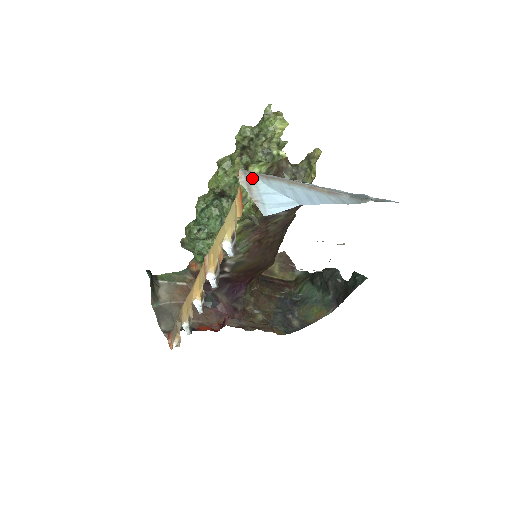
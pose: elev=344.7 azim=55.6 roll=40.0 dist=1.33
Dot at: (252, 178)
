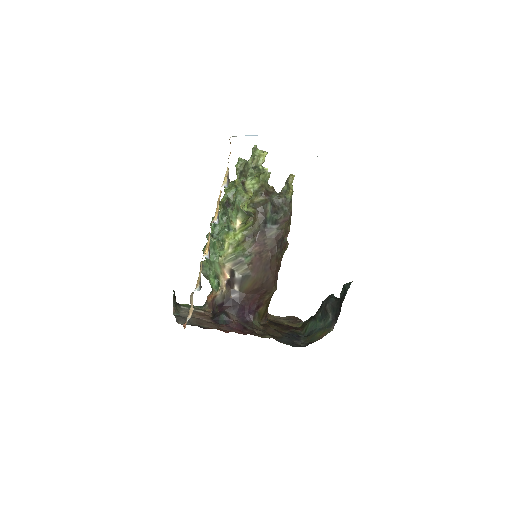
Dot at: occluded
